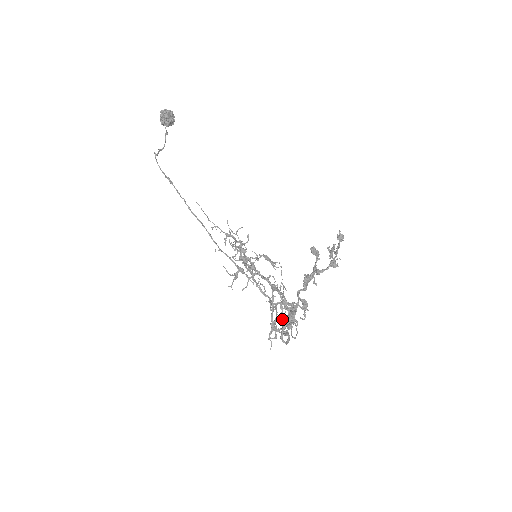
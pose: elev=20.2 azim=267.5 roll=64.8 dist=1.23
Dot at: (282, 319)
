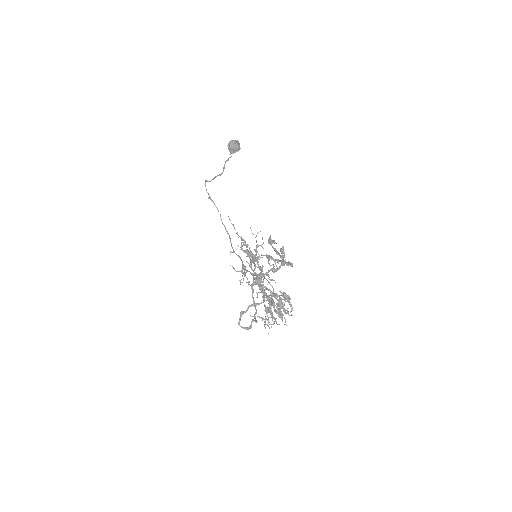
Dot at: (265, 309)
